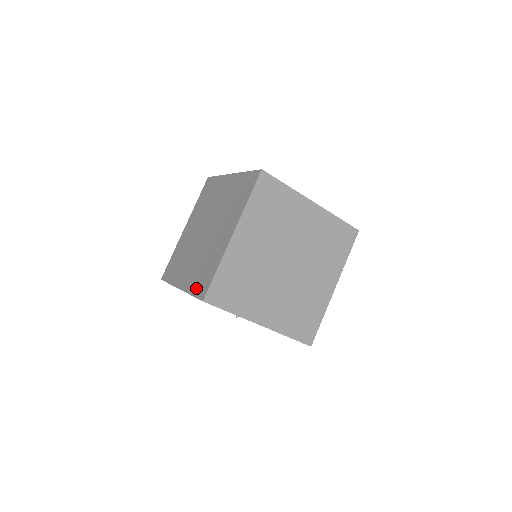
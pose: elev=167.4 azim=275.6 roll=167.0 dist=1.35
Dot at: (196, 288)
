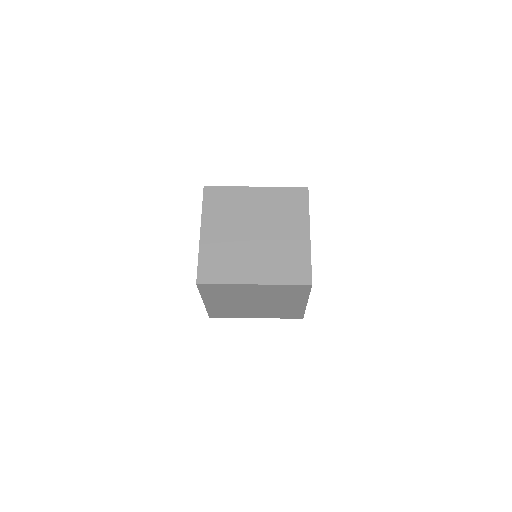
Dot at: occluded
